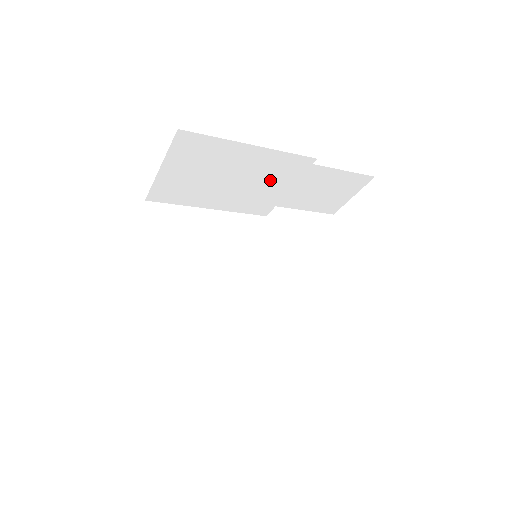
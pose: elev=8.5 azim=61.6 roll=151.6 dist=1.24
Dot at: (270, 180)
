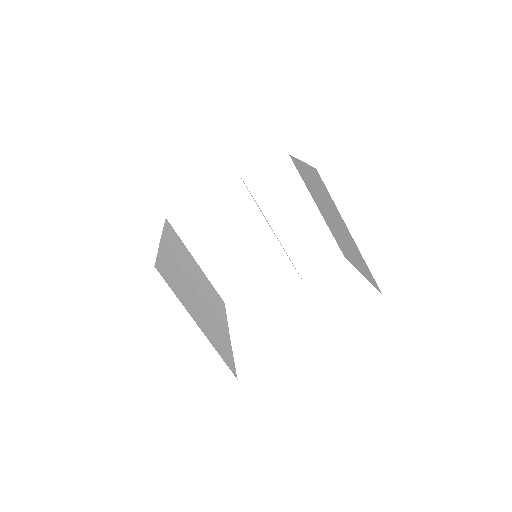
Dot at: (293, 210)
